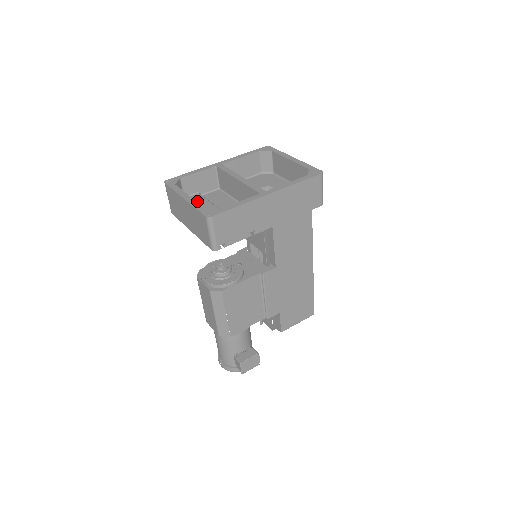
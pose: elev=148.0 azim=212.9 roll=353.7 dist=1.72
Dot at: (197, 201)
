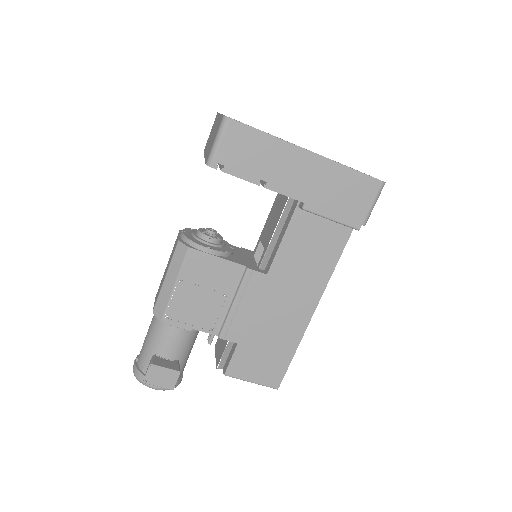
Dot at: occluded
